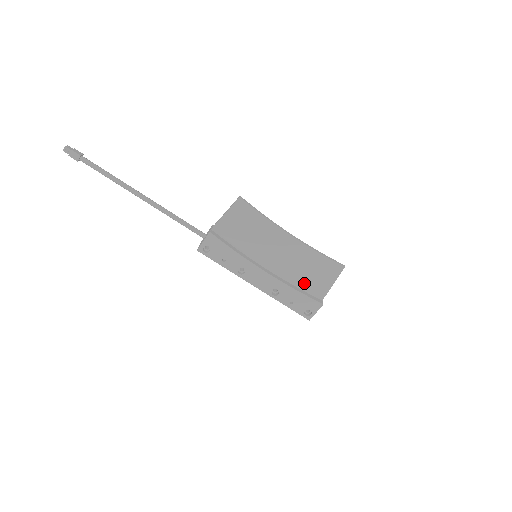
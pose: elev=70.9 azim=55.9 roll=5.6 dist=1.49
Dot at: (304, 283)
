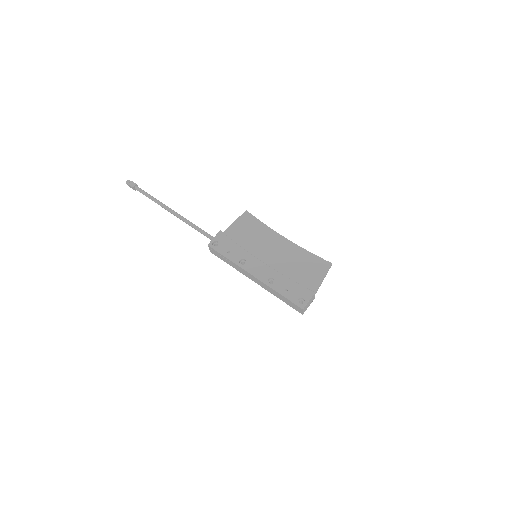
Dot at: (297, 278)
